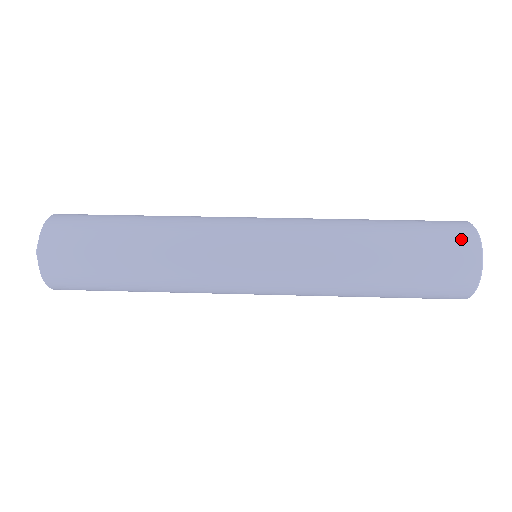
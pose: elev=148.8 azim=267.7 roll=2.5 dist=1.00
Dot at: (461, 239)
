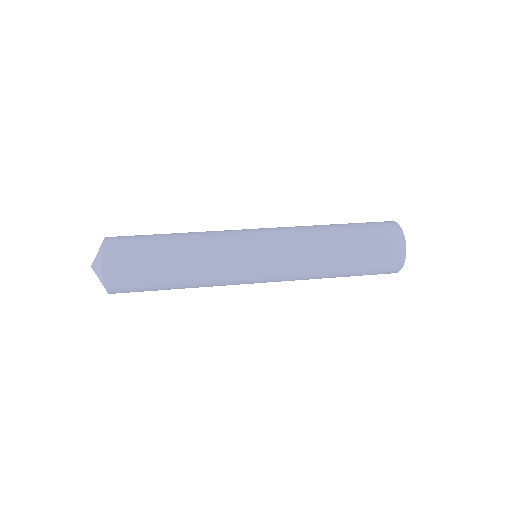
Dot at: (392, 237)
